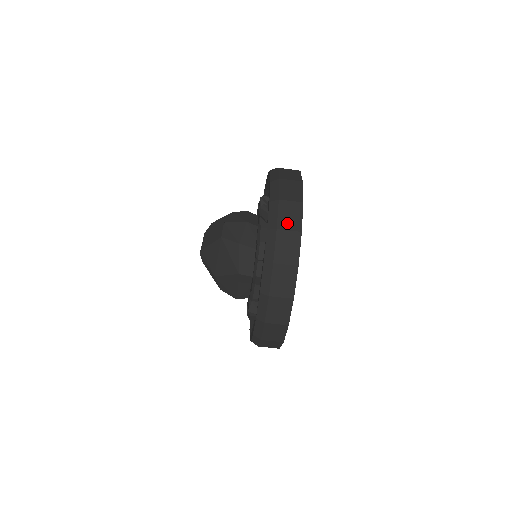
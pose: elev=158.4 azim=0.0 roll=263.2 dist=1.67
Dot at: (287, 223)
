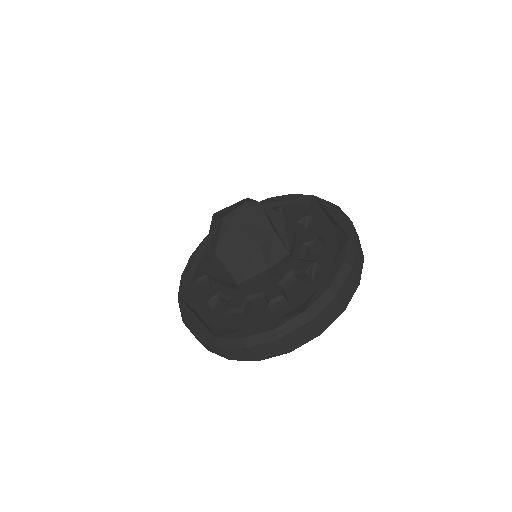
Dot at: (321, 320)
